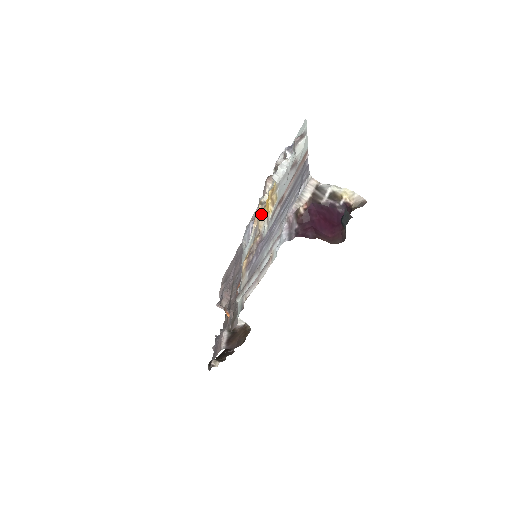
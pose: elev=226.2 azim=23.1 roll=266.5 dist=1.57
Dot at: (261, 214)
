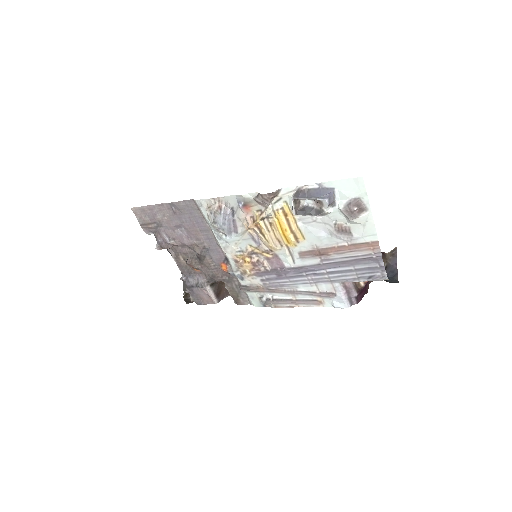
Dot at: (270, 236)
